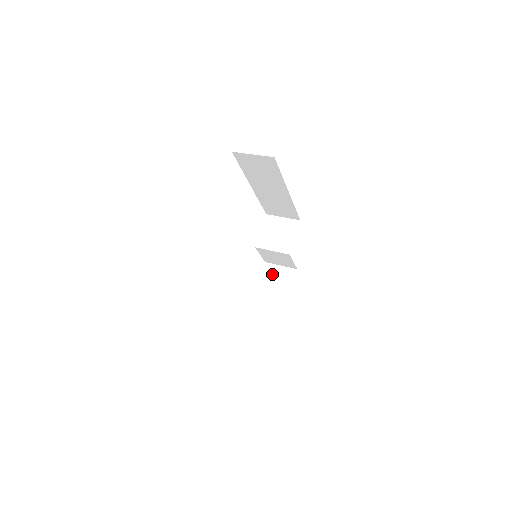
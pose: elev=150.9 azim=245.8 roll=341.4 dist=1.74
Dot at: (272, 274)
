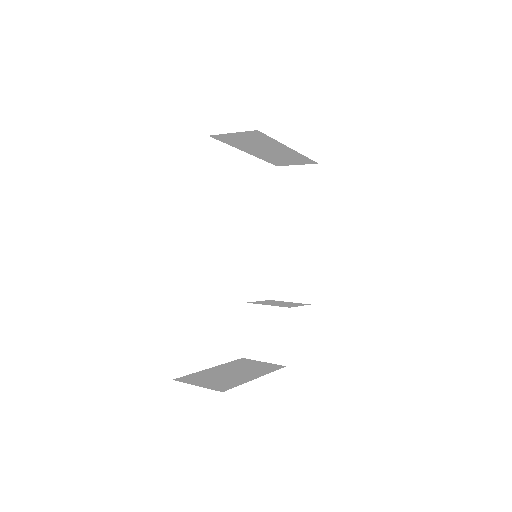
Dot at: (248, 363)
